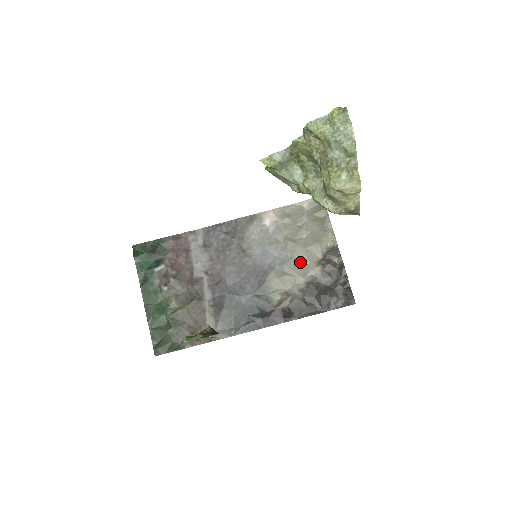
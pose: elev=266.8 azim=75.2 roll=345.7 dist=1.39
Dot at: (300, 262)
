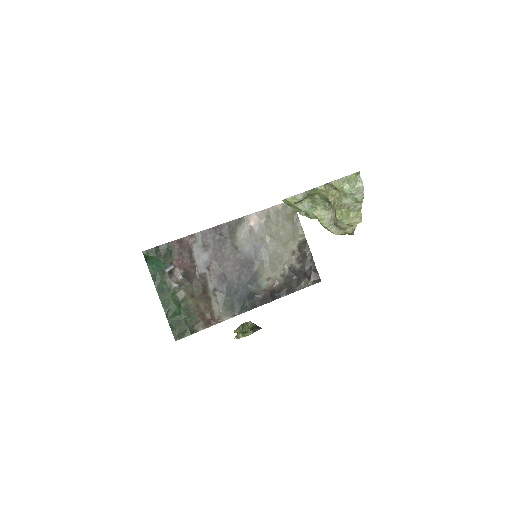
Dot at: (280, 254)
